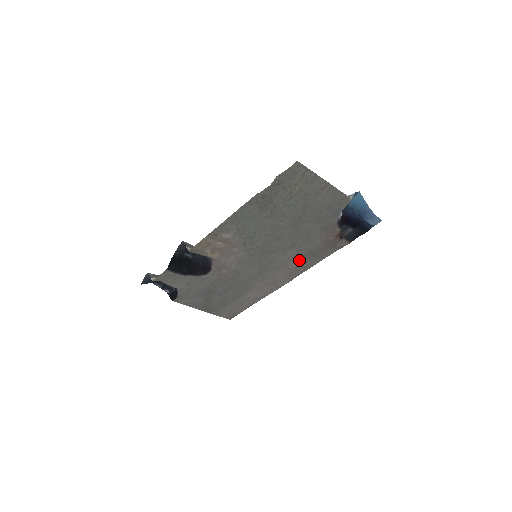
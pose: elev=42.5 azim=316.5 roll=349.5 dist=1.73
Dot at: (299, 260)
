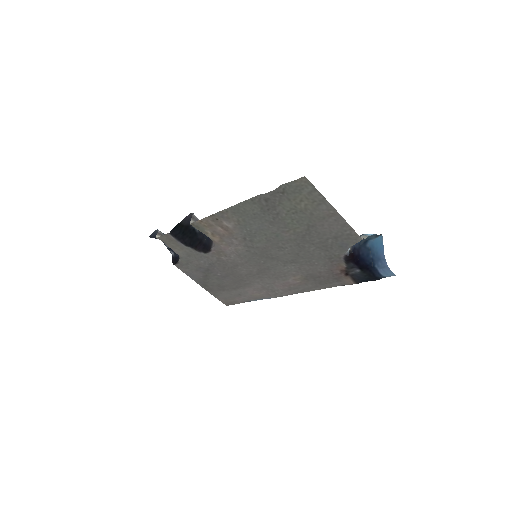
Dot at: (299, 278)
